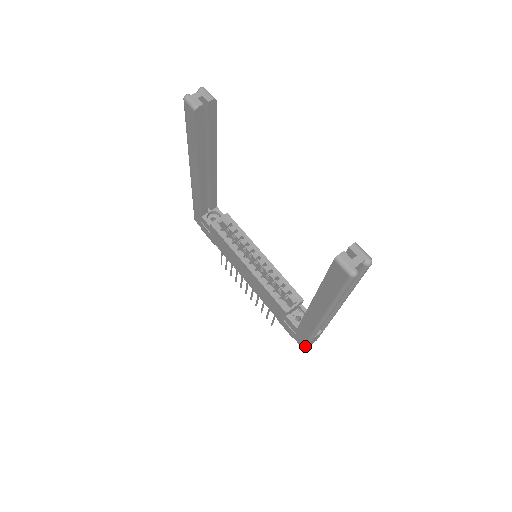
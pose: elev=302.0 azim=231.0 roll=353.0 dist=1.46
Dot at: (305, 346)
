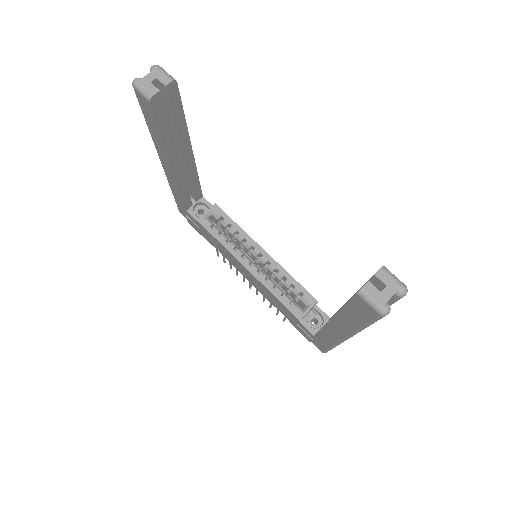
Dot at: (325, 352)
